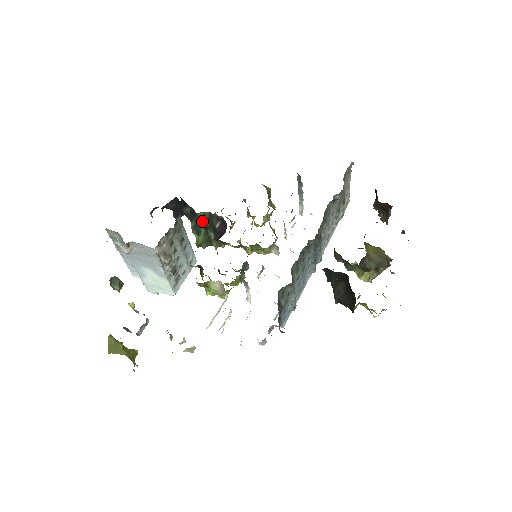
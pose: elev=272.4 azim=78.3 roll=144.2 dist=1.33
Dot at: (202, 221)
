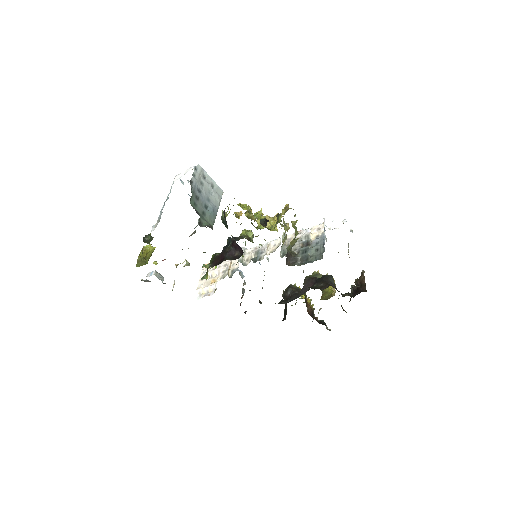
Dot at: occluded
